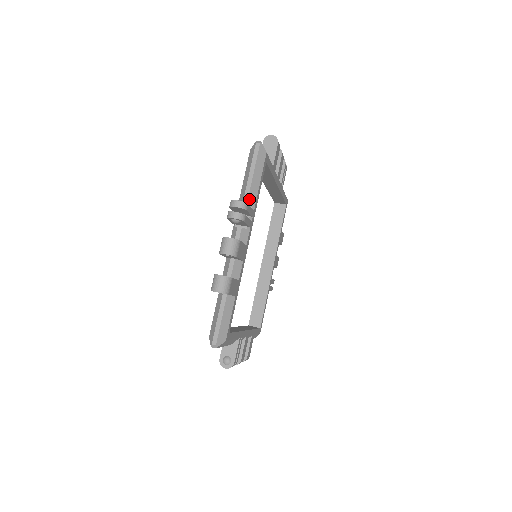
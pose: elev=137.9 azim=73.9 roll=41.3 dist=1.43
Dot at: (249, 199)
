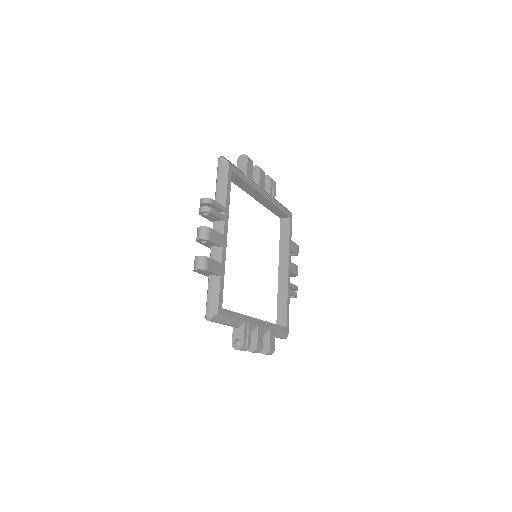
Dot at: (219, 199)
